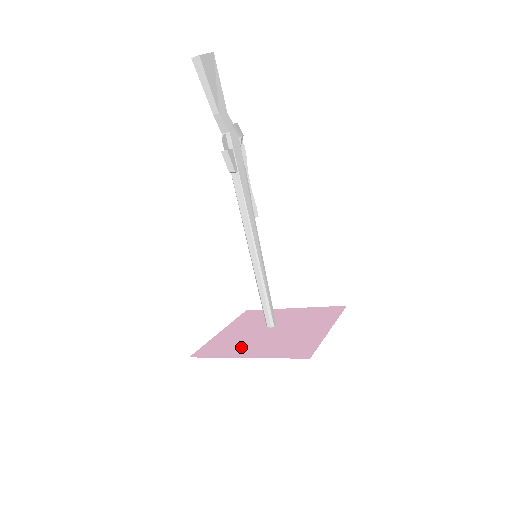
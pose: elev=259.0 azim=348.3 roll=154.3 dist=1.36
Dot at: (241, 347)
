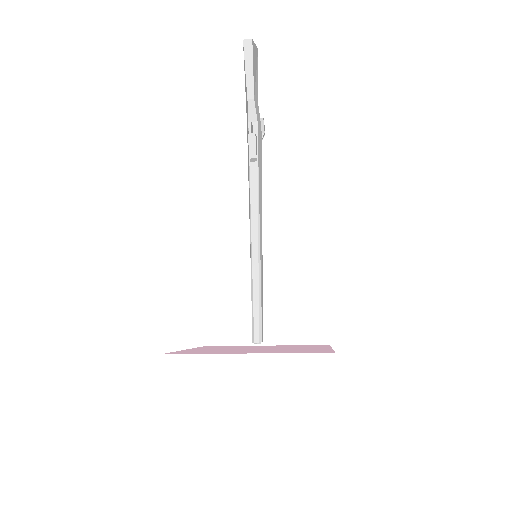
Dot at: (230, 351)
